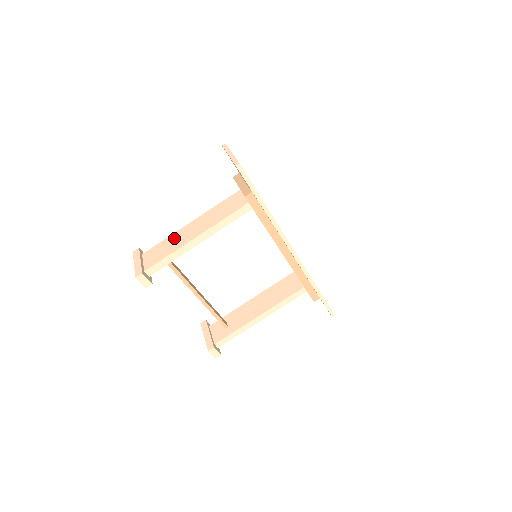
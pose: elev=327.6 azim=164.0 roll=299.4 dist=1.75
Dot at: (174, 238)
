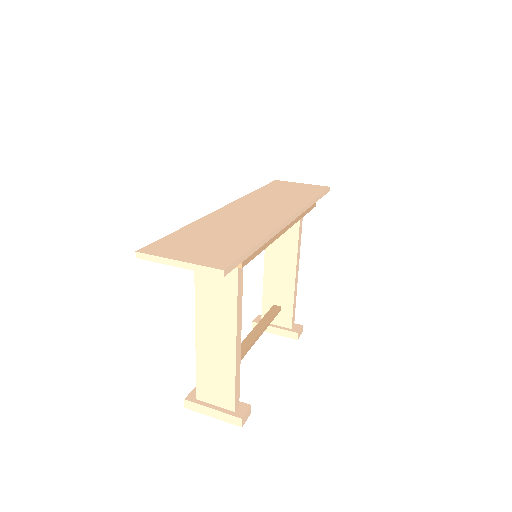
Dot at: (207, 360)
